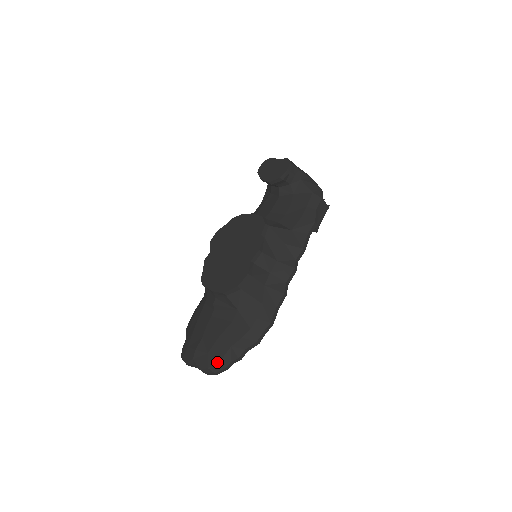
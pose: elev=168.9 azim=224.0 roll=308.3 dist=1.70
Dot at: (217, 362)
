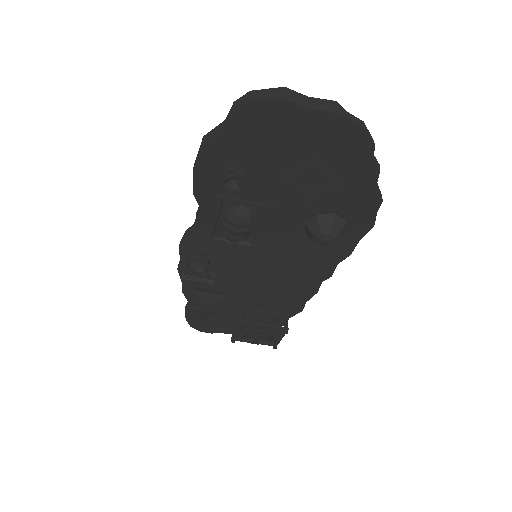
Dot at: occluded
